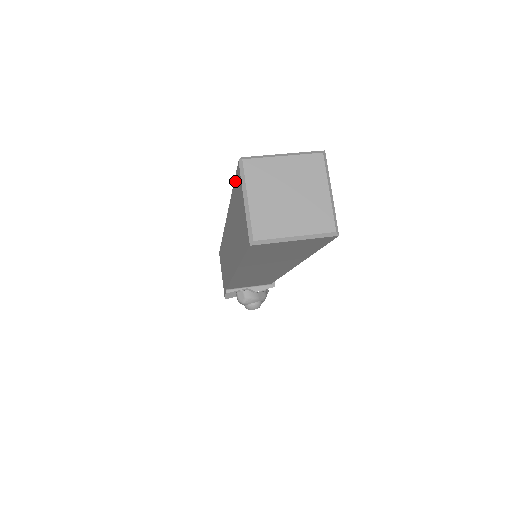
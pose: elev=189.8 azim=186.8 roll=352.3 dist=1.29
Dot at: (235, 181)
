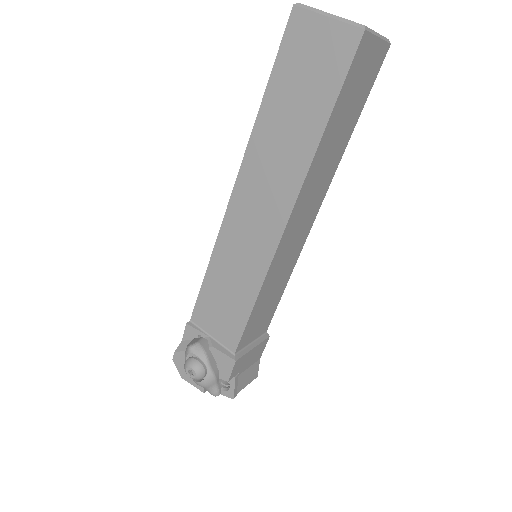
Dot at: occluded
